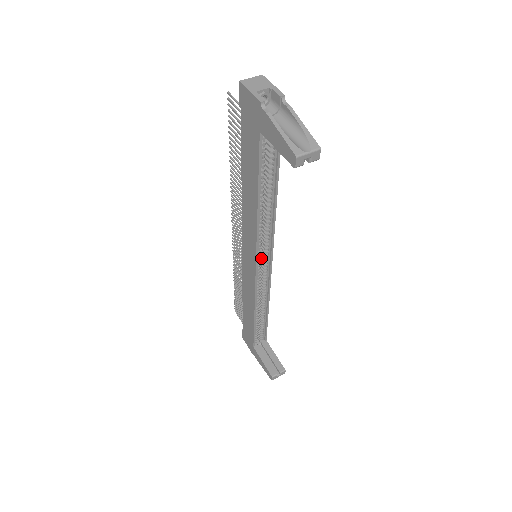
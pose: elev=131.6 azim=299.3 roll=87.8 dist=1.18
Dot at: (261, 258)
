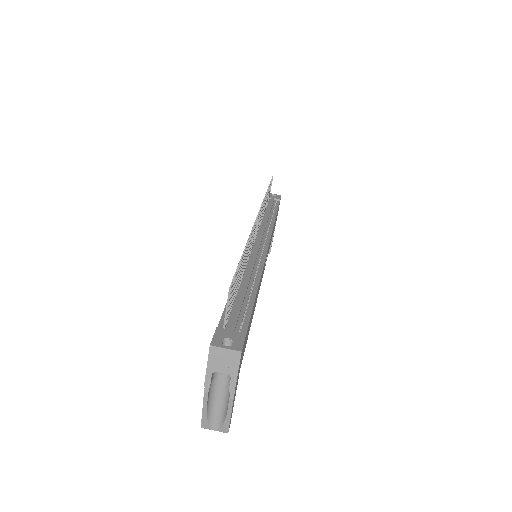
Dot at: occluded
